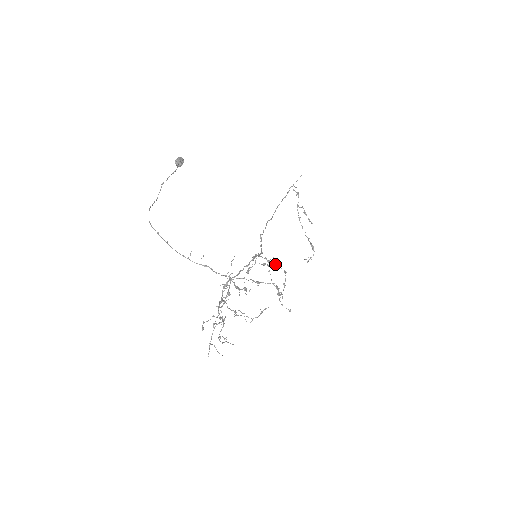
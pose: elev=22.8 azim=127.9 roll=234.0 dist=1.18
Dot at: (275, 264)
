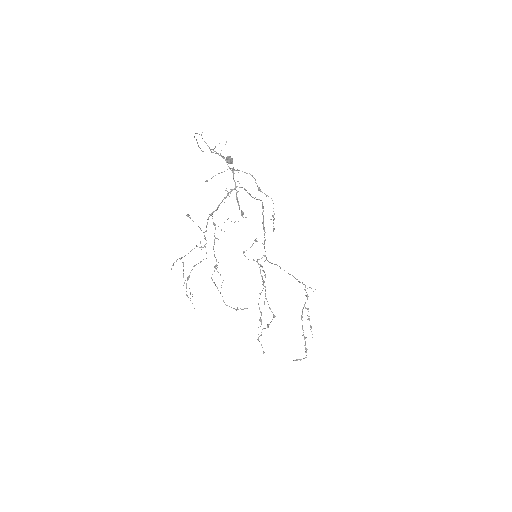
Dot at: (267, 301)
